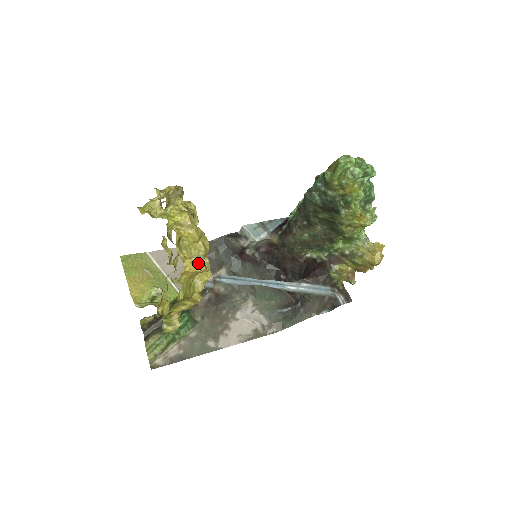
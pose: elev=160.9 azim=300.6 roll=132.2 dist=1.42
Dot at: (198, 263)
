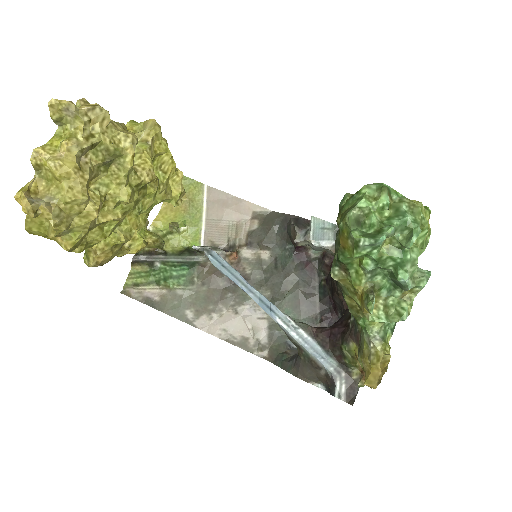
Dot at: (21, 201)
